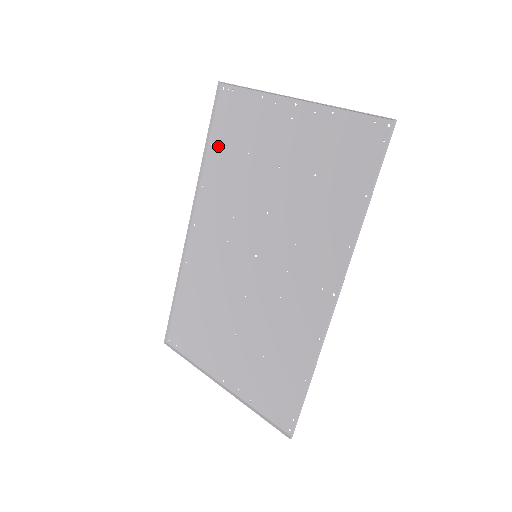
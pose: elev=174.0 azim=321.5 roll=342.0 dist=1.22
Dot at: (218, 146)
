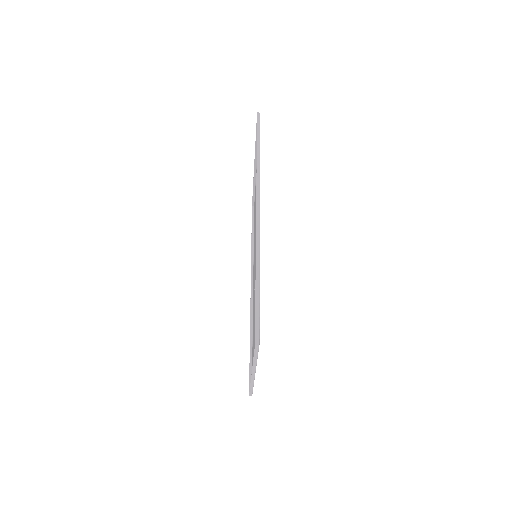
Dot at: occluded
